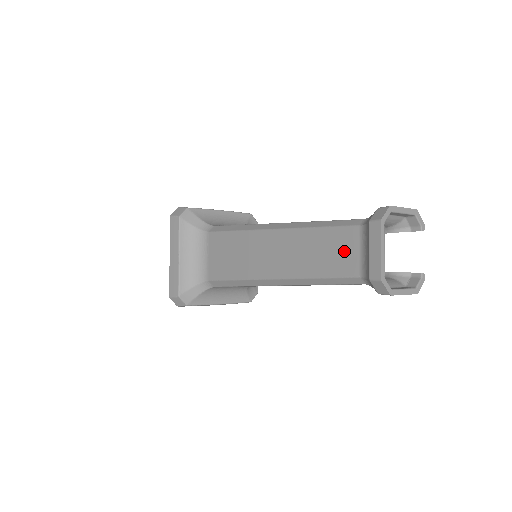
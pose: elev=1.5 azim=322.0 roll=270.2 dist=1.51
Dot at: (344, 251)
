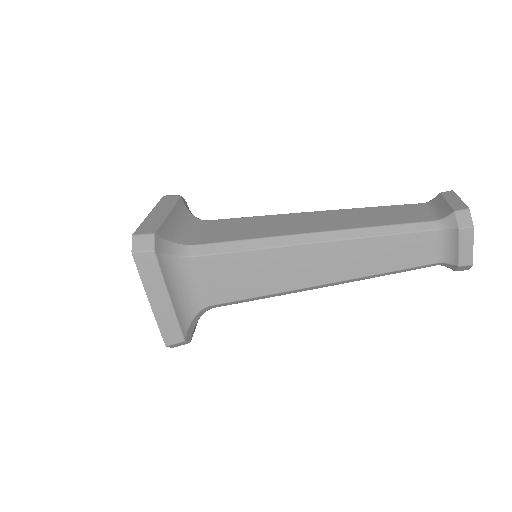
Dot at: (412, 212)
